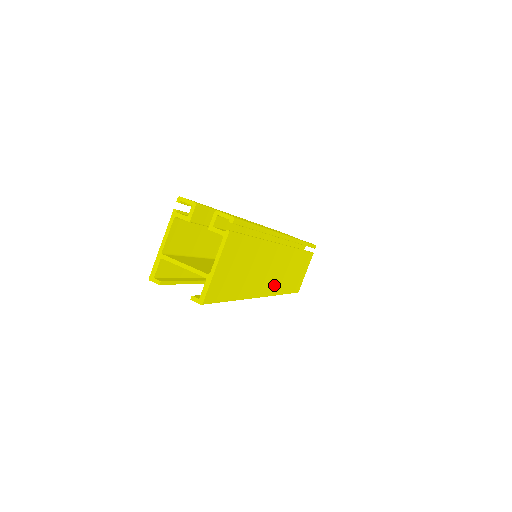
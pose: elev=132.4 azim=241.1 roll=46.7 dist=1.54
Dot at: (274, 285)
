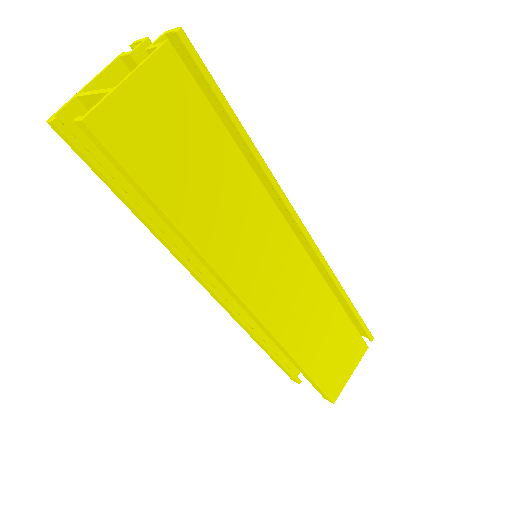
Dot at: (274, 308)
